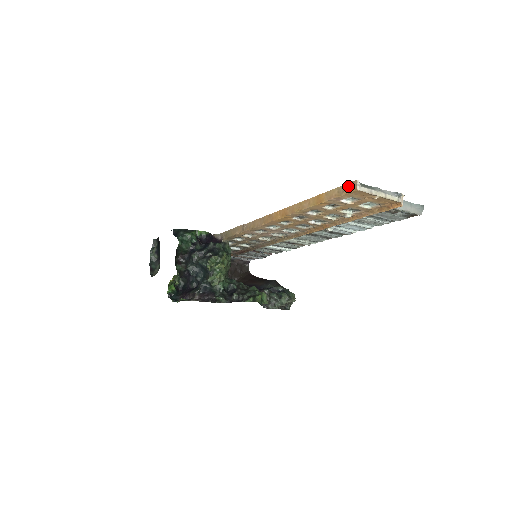
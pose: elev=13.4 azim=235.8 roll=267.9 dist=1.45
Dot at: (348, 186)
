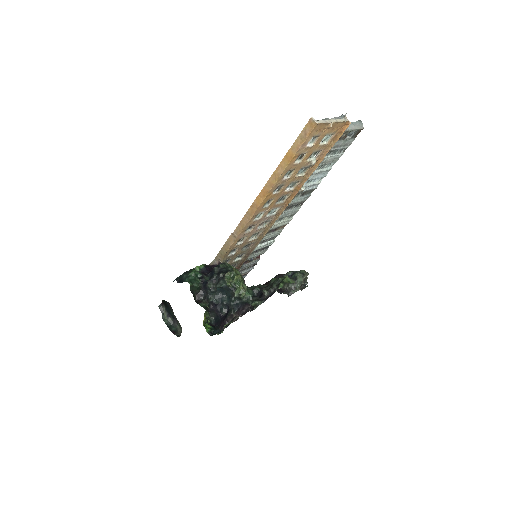
Dot at: (307, 128)
